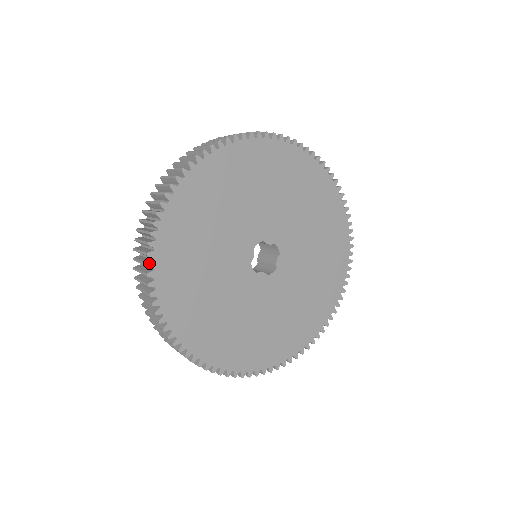
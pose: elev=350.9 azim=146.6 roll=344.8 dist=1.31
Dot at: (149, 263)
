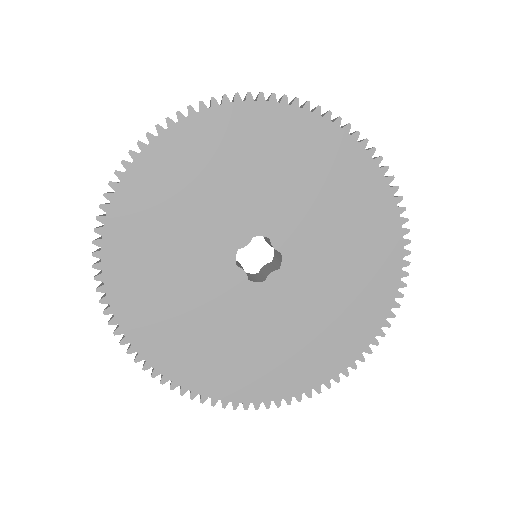
Dot at: (162, 381)
